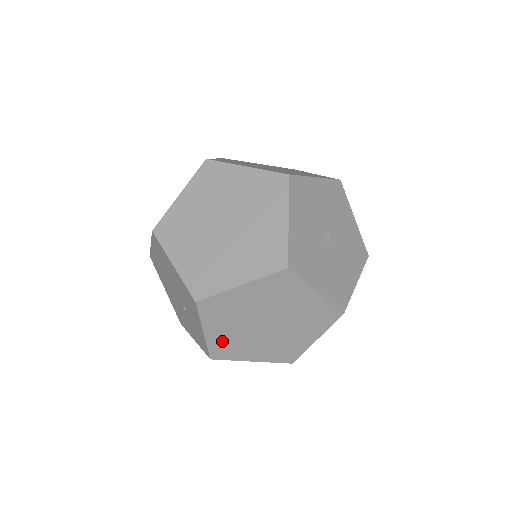
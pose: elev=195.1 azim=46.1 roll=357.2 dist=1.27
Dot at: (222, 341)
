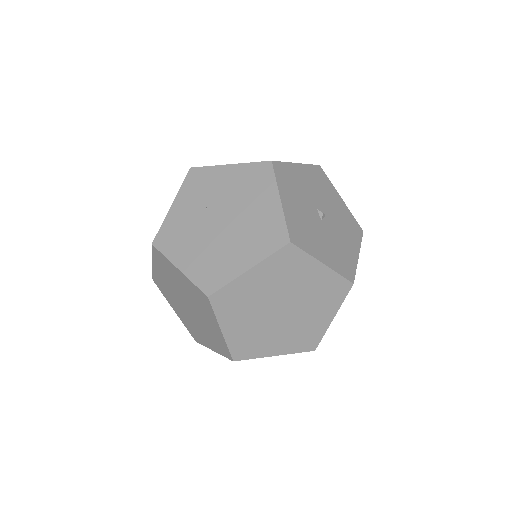
Dot at: (176, 224)
